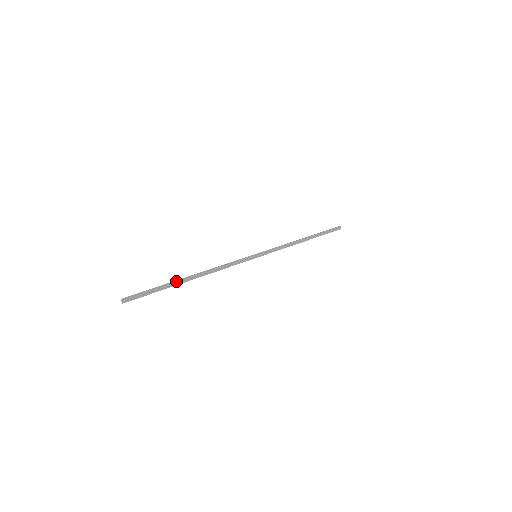
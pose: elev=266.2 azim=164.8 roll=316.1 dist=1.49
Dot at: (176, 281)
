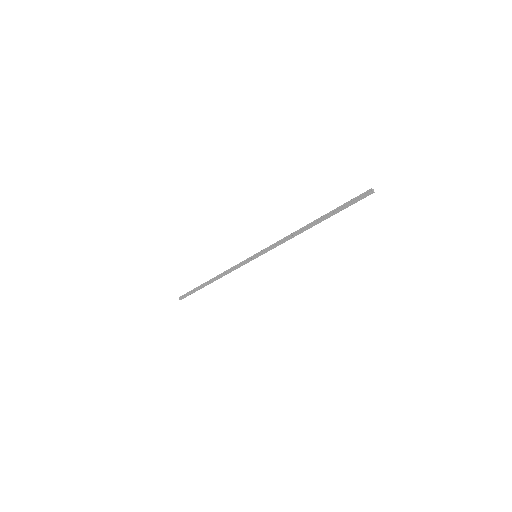
Dot at: (201, 286)
